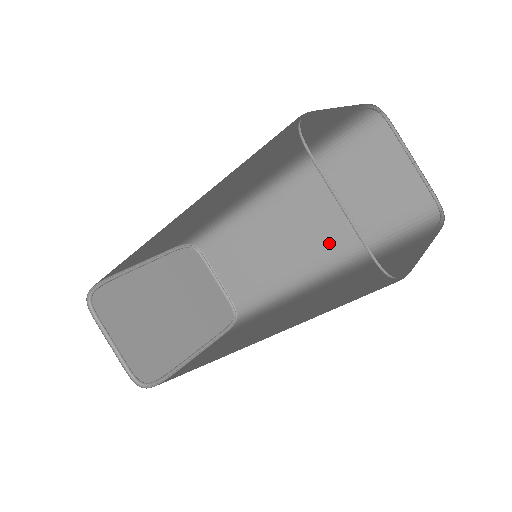
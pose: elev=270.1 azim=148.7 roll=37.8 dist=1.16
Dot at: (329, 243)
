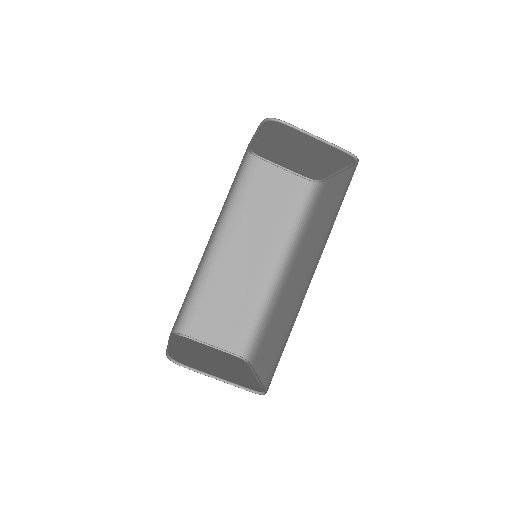
Dot at: (270, 248)
